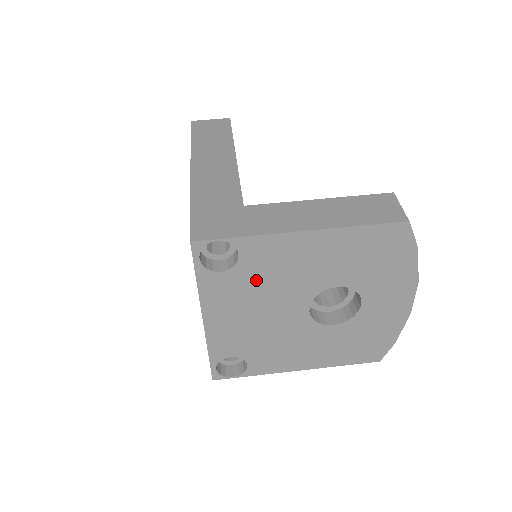
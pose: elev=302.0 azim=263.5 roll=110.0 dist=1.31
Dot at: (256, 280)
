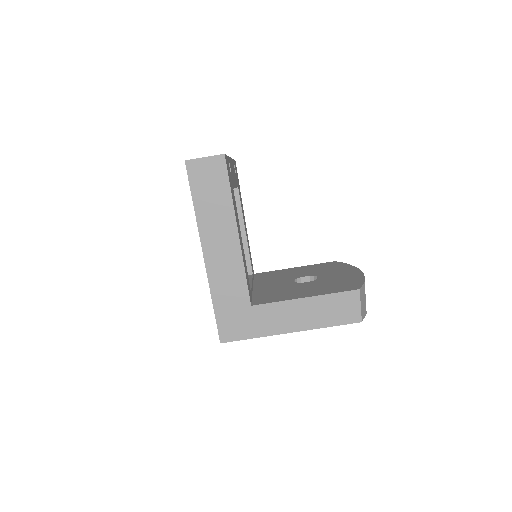
Dot at: occluded
